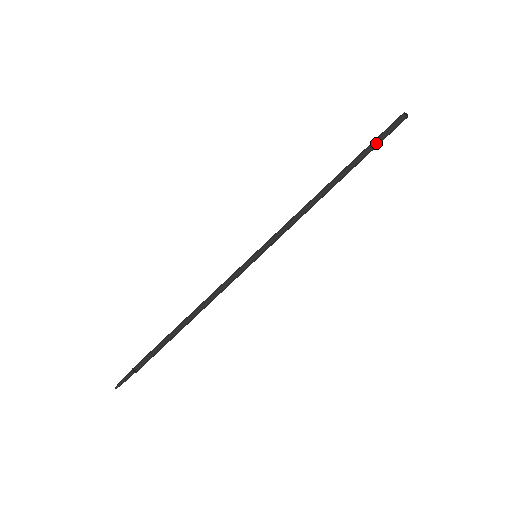
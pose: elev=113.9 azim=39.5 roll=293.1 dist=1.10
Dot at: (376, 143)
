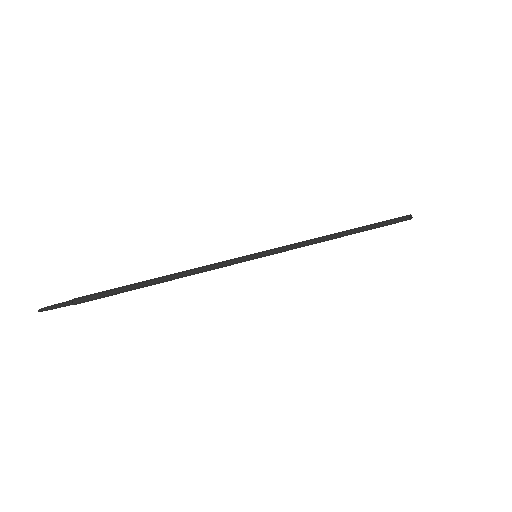
Dot at: (383, 224)
